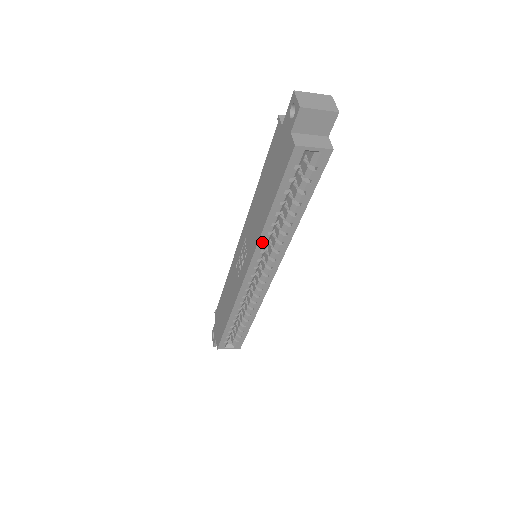
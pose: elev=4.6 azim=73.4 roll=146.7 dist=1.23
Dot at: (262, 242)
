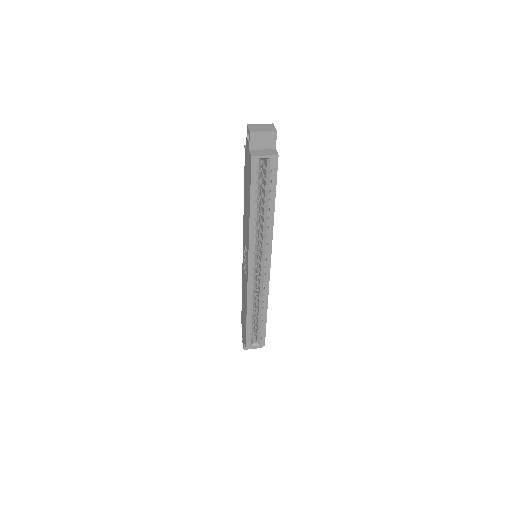
Dot at: (252, 236)
